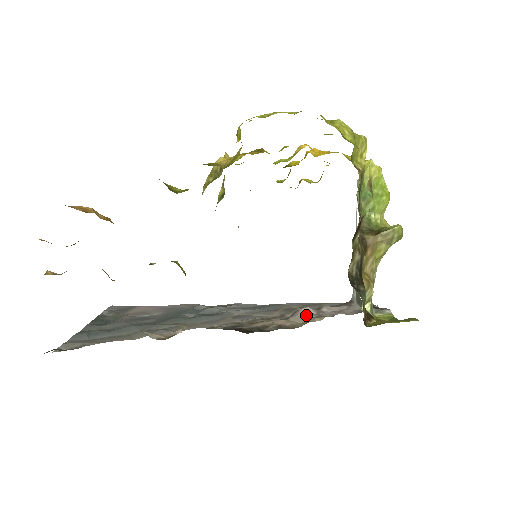
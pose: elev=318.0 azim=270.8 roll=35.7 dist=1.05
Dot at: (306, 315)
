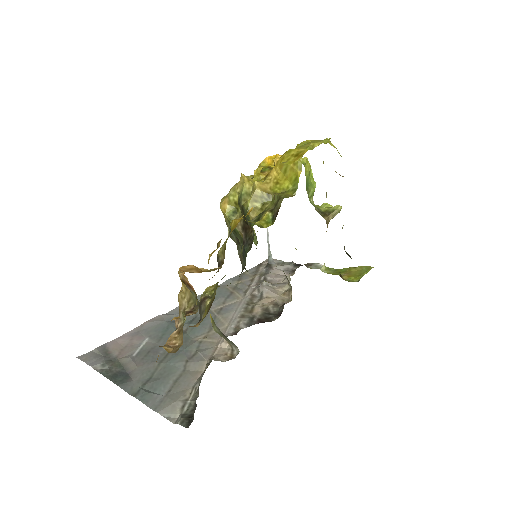
Dot at: (271, 288)
